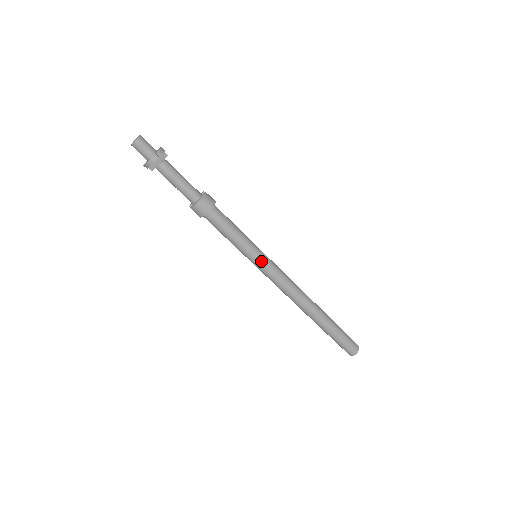
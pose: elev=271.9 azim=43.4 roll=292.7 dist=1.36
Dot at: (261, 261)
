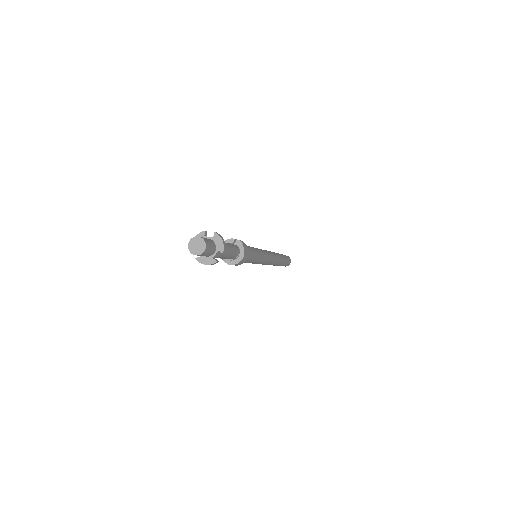
Dot at: (263, 261)
